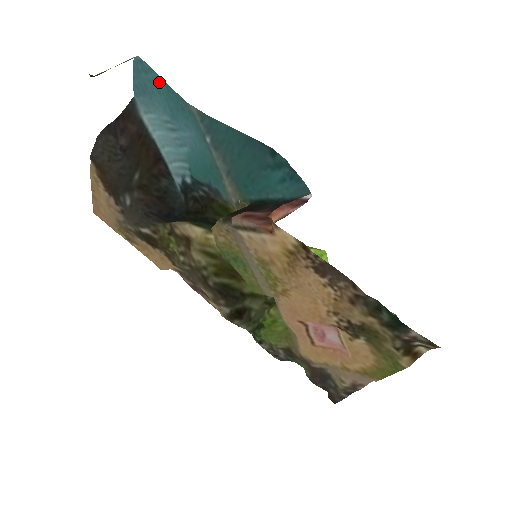
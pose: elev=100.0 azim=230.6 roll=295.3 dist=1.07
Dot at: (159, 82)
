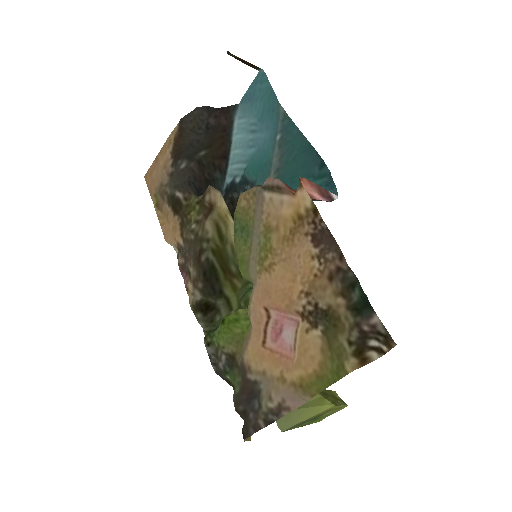
Dot at: (267, 90)
